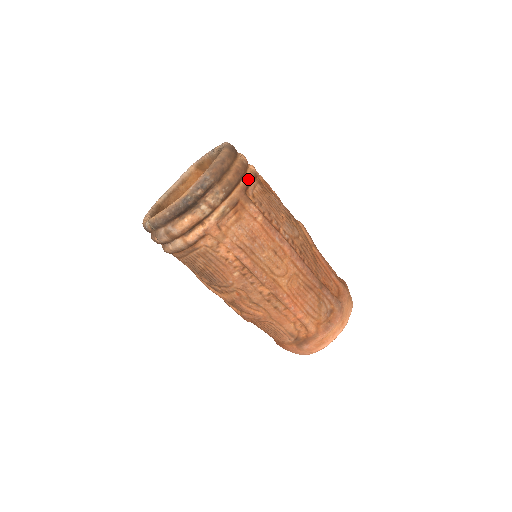
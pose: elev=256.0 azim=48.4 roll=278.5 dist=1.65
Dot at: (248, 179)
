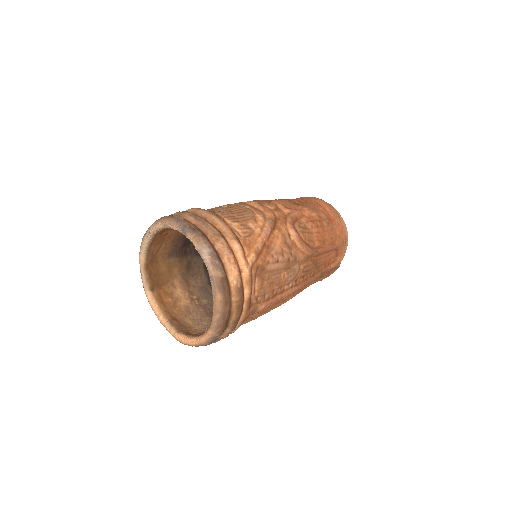
Dot at: (248, 297)
